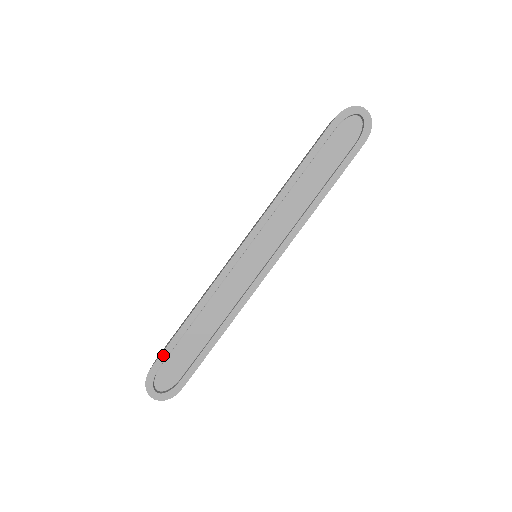
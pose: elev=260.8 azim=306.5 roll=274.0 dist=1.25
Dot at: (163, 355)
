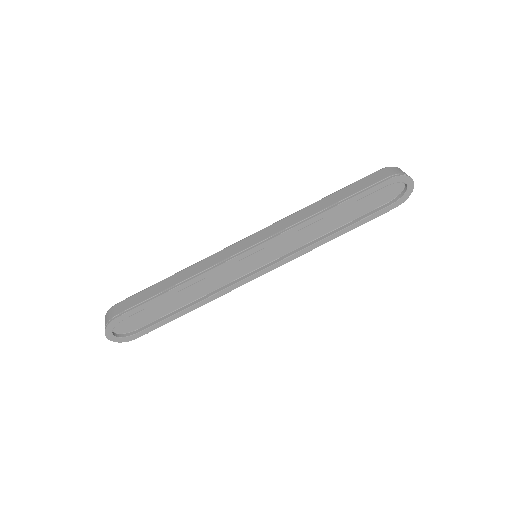
Dot at: (135, 310)
